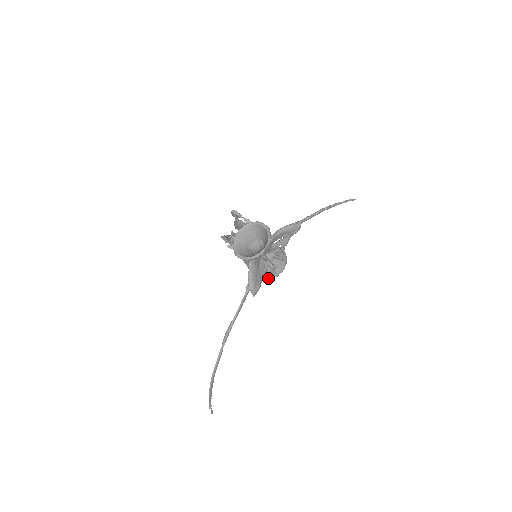
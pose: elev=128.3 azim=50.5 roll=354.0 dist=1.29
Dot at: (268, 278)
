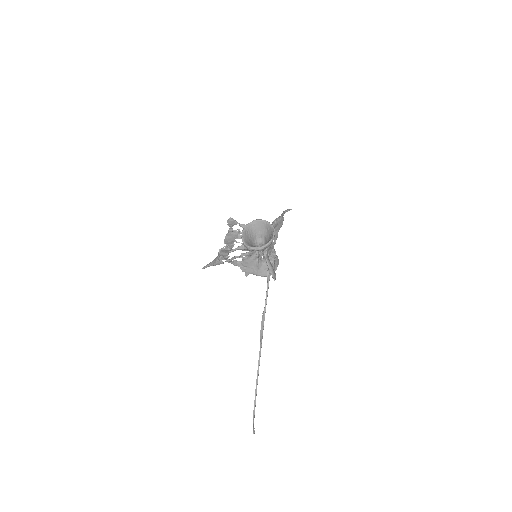
Dot at: occluded
